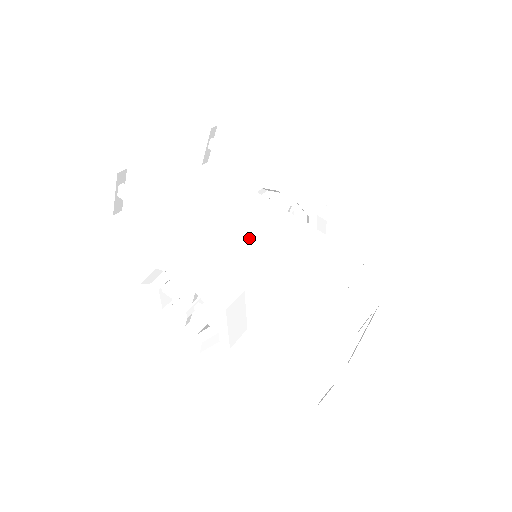
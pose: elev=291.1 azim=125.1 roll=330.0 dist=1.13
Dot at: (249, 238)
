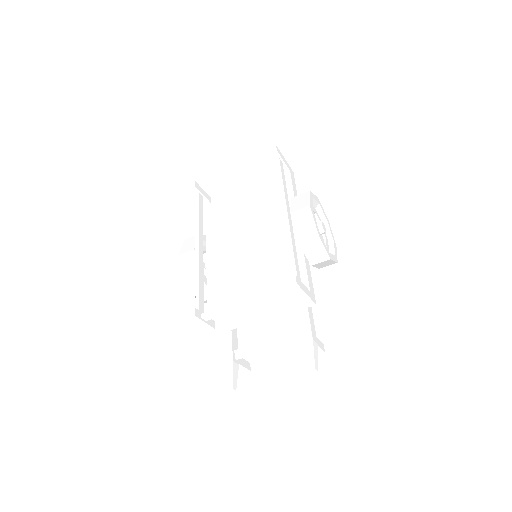
Dot at: (252, 243)
